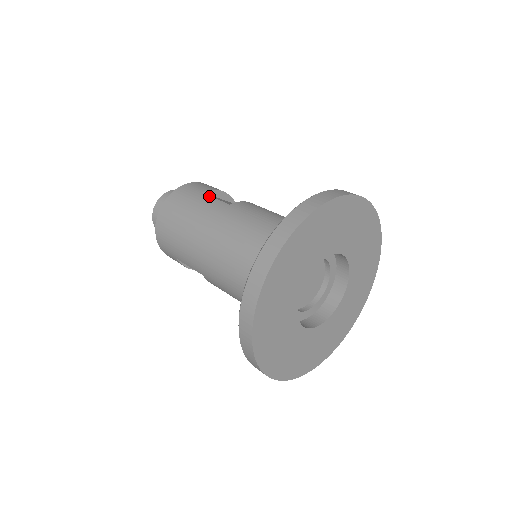
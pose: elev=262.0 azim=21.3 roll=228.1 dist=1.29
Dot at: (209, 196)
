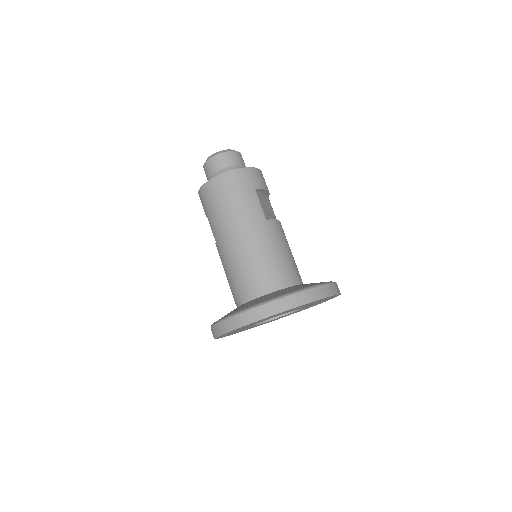
Dot at: (258, 198)
